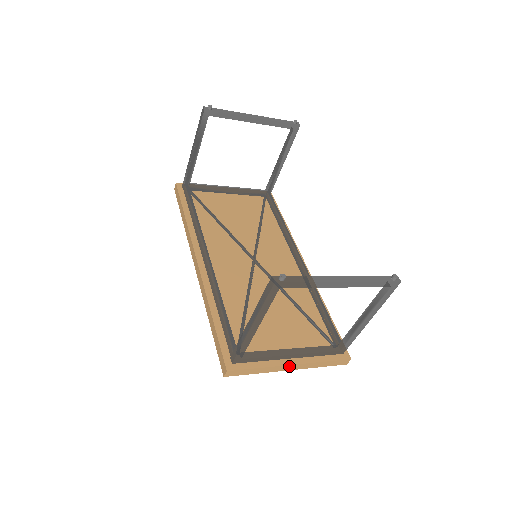
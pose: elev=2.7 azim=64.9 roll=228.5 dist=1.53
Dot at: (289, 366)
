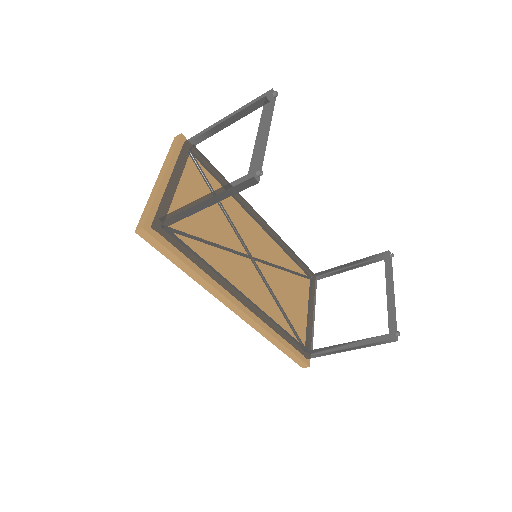
Dot at: occluded
